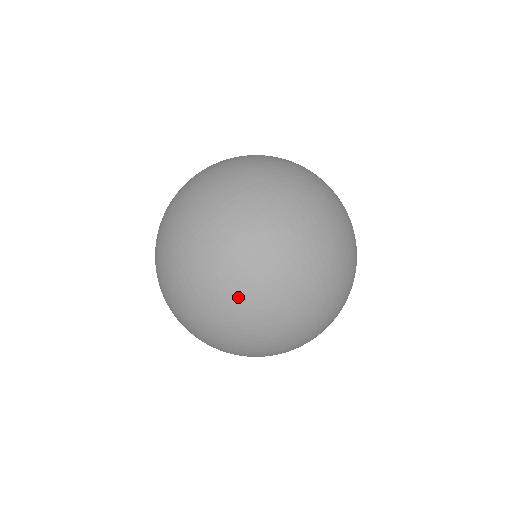
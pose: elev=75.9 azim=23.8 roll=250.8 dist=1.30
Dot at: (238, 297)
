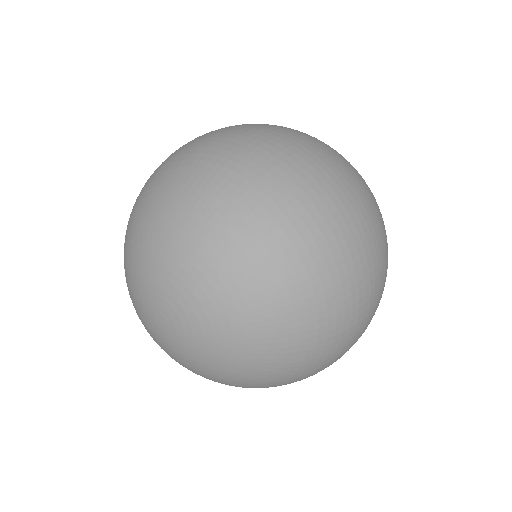
Dot at: (271, 211)
